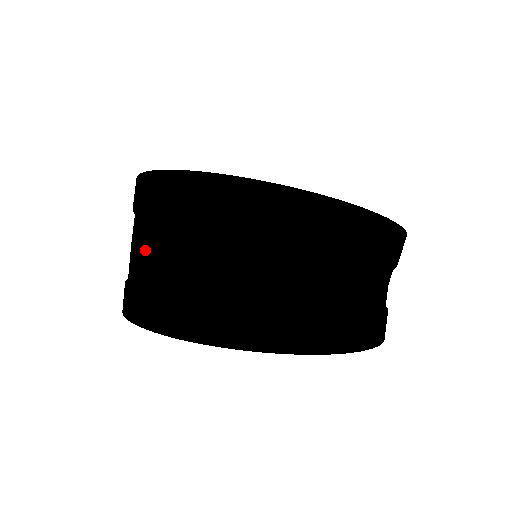
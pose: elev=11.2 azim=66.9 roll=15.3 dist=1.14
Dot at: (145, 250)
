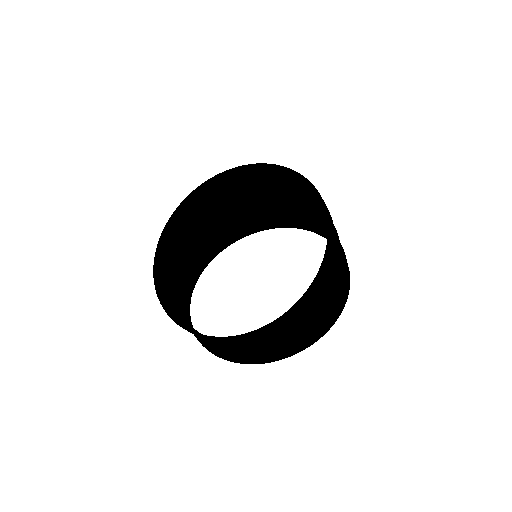
Dot at: (174, 274)
